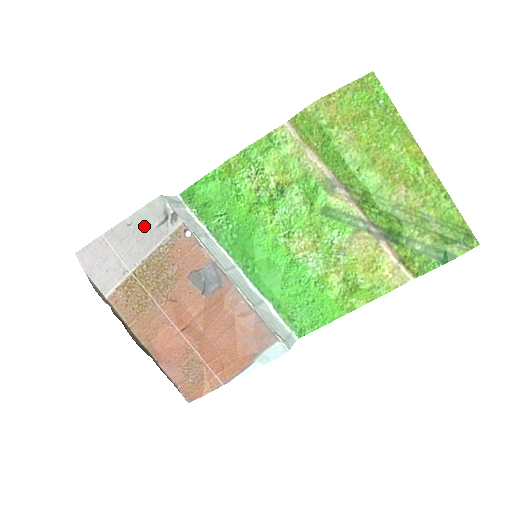
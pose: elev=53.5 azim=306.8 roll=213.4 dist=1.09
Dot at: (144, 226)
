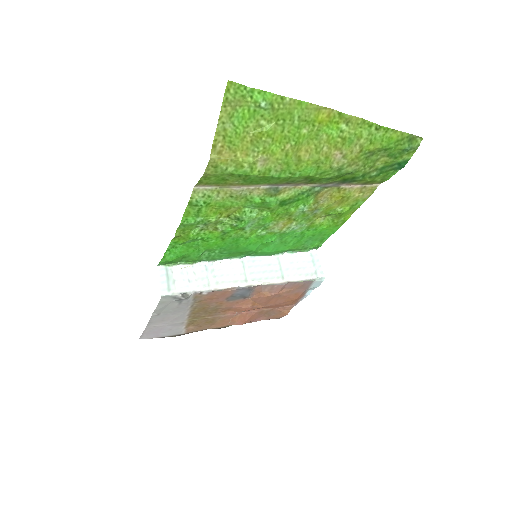
Dot at: (169, 309)
